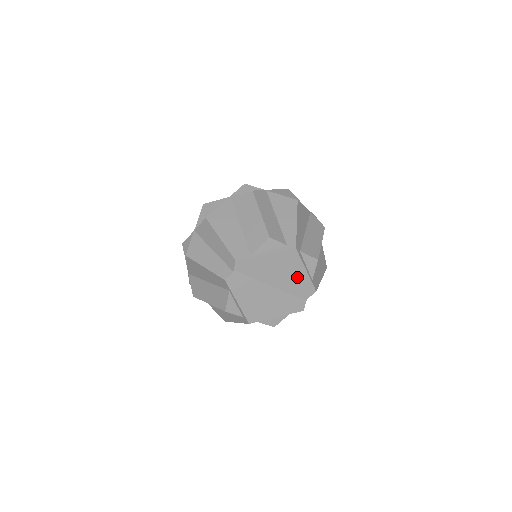
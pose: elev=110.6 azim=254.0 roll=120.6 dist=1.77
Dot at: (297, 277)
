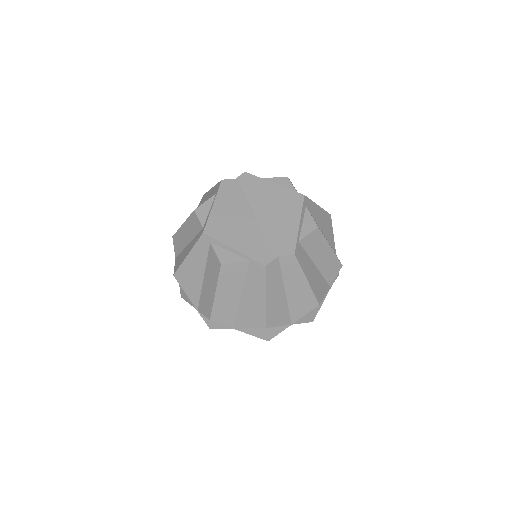
Dot at: (286, 224)
